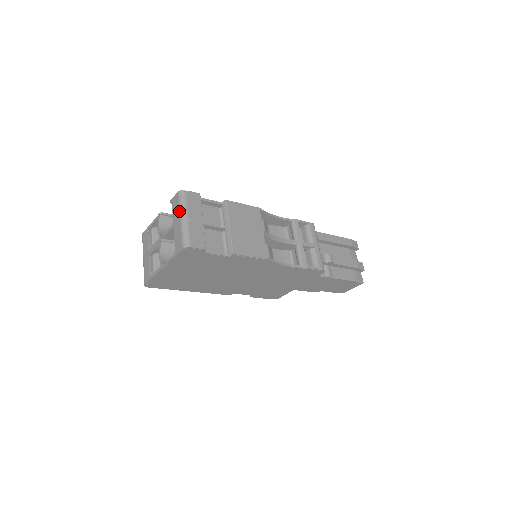
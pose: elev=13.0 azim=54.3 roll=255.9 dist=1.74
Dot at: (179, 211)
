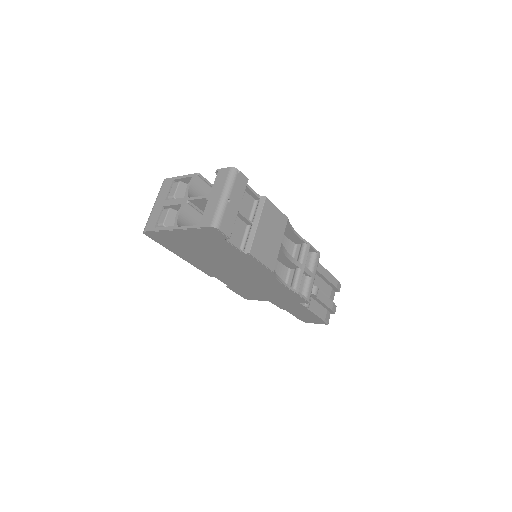
Dot at: (223, 187)
